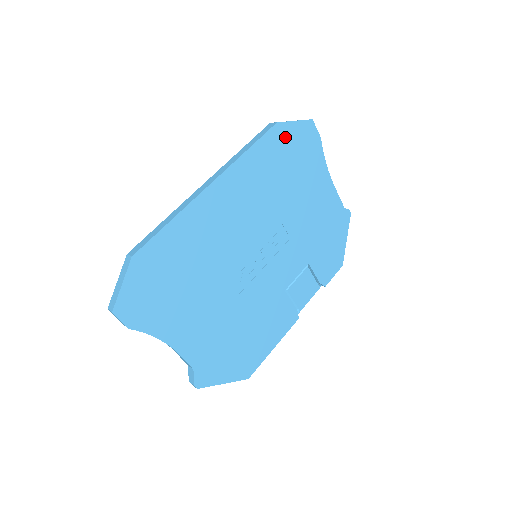
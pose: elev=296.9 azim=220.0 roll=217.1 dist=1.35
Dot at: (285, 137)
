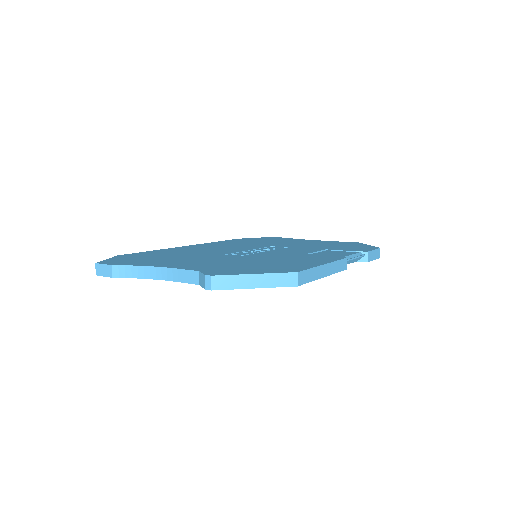
Dot at: occluded
